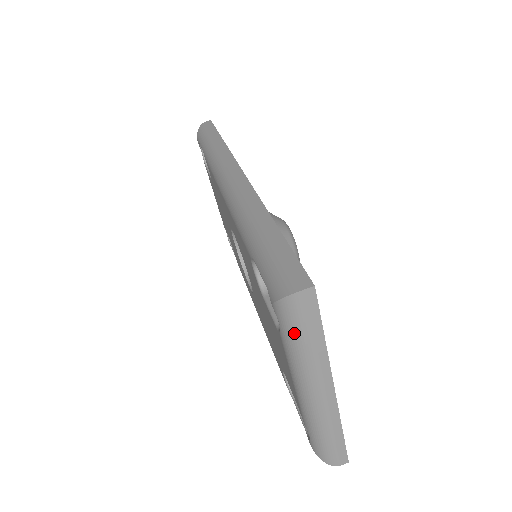
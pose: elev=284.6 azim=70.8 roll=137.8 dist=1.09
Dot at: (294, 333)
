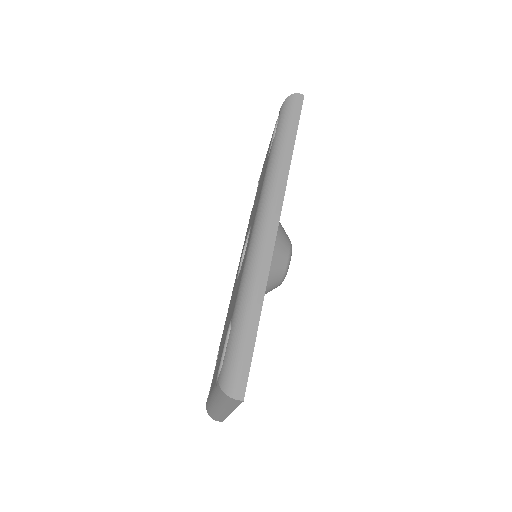
Dot at: (221, 398)
